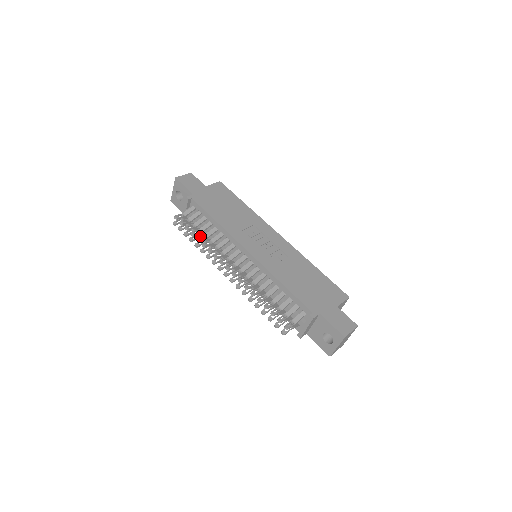
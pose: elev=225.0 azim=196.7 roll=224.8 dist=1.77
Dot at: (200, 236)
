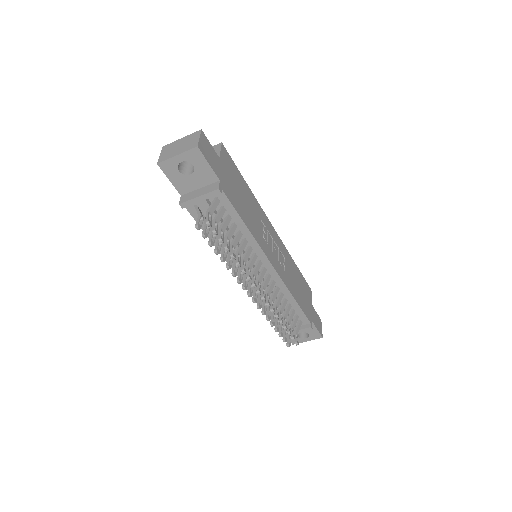
Dot at: occluded
